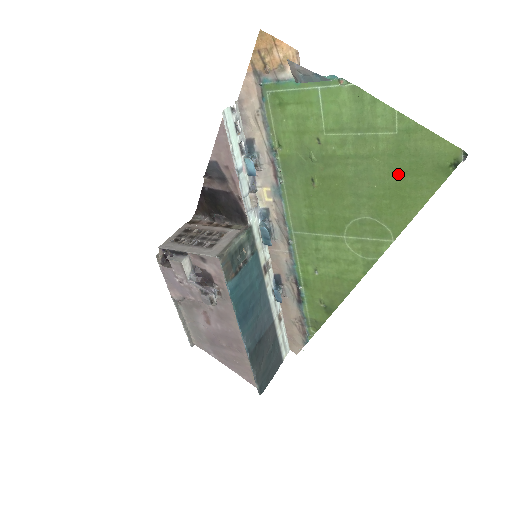
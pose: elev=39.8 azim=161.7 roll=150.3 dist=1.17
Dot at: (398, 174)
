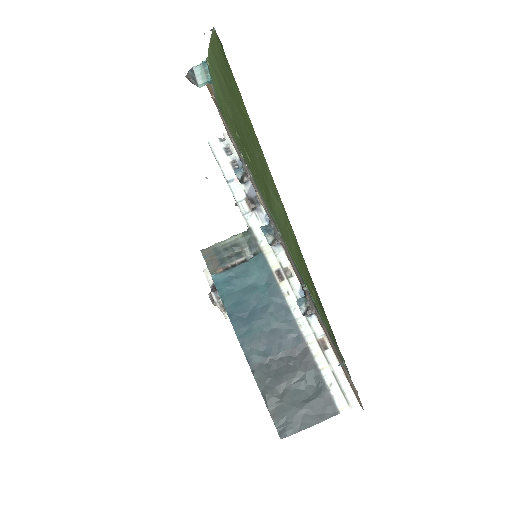
Dot at: (233, 94)
